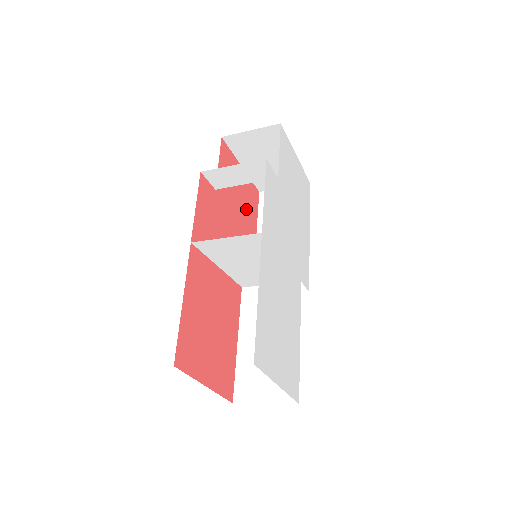
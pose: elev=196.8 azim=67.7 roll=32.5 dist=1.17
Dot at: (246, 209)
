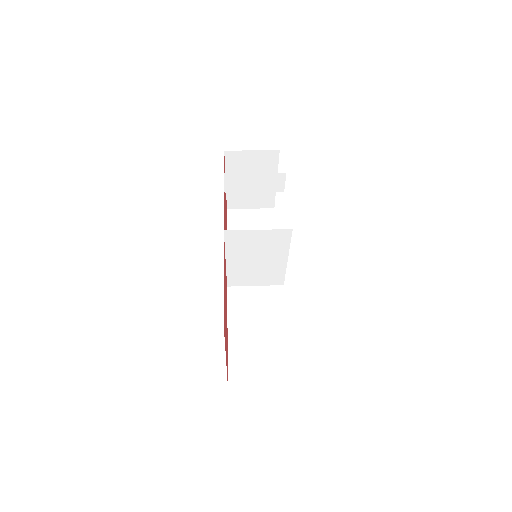
Dot at: (226, 219)
